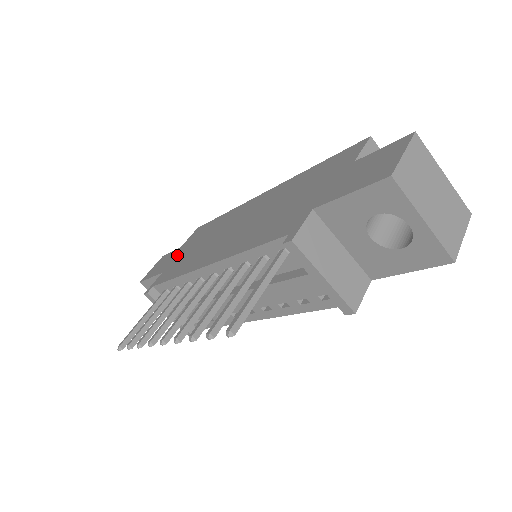
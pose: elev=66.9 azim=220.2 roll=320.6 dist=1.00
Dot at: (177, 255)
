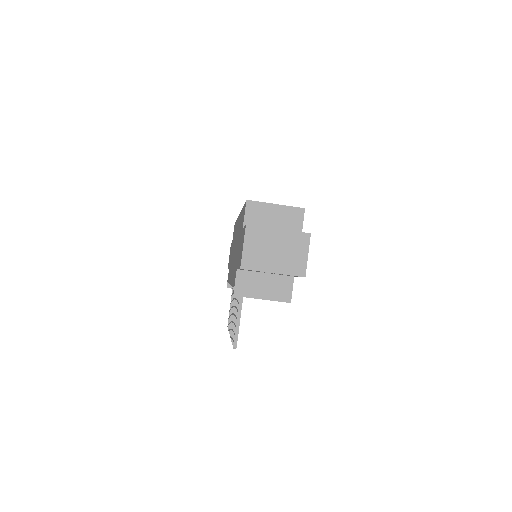
Dot at: occluded
